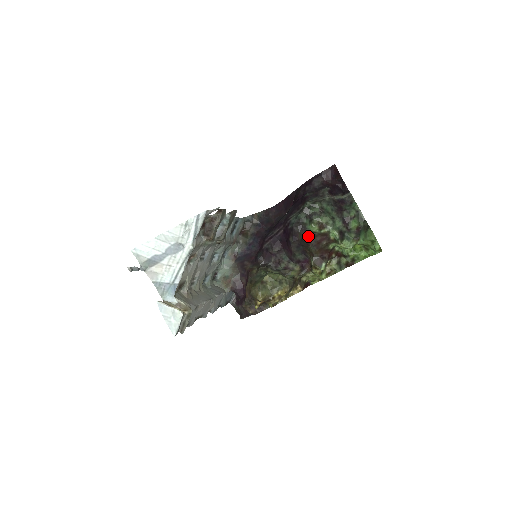
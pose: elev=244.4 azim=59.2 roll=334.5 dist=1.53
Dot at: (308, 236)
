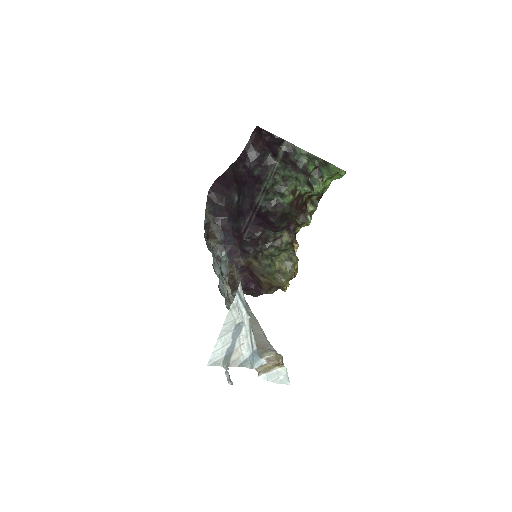
Dot at: (287, 208)
